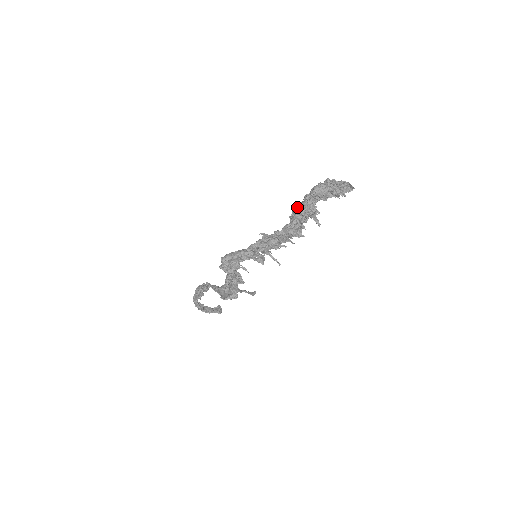
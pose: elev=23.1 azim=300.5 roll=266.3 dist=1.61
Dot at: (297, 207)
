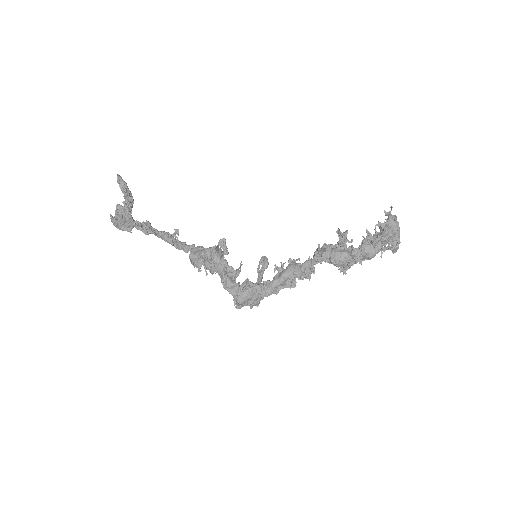
Dot at: (341, 265)
